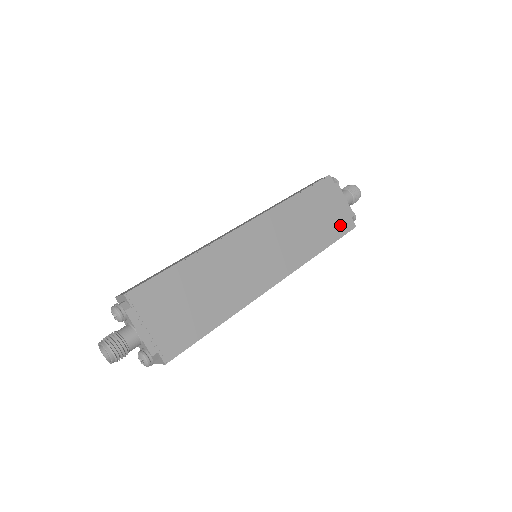
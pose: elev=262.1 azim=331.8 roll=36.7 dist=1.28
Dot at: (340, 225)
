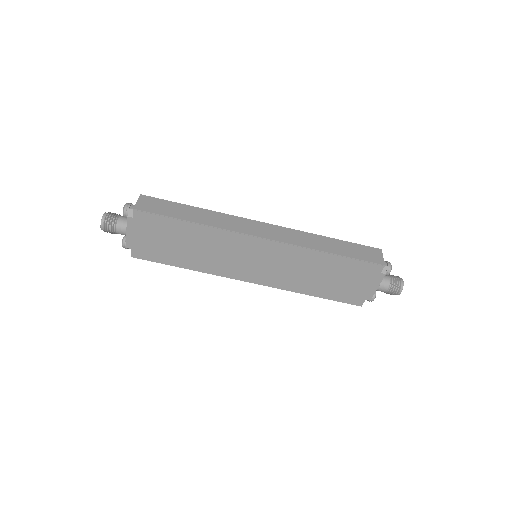
Dot at: (347, 296)
